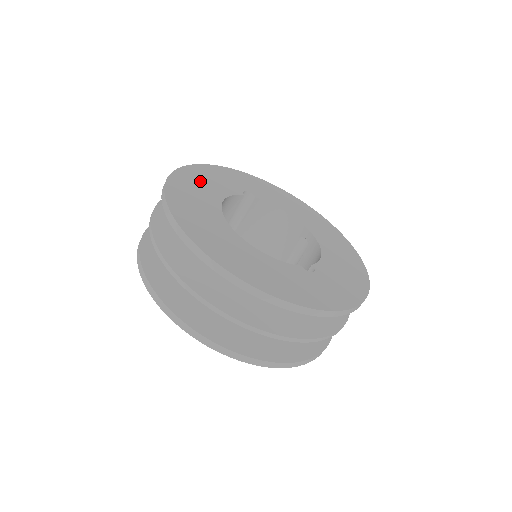
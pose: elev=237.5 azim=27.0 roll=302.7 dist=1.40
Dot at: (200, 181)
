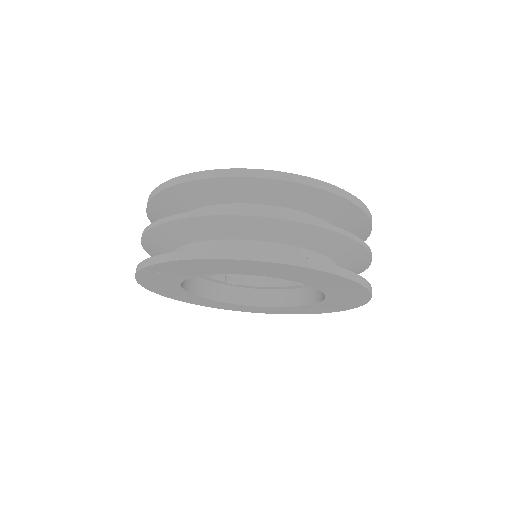
Dot at: occluded
